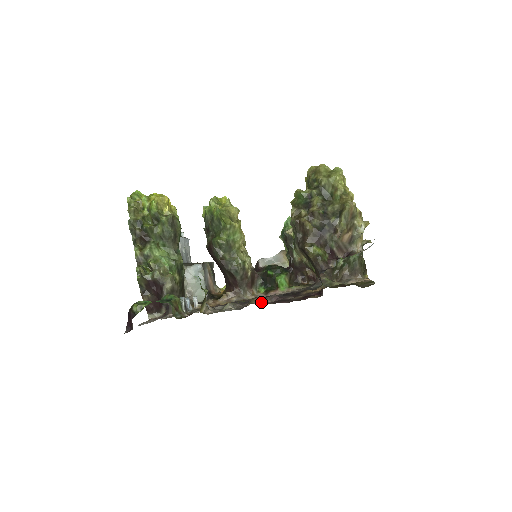
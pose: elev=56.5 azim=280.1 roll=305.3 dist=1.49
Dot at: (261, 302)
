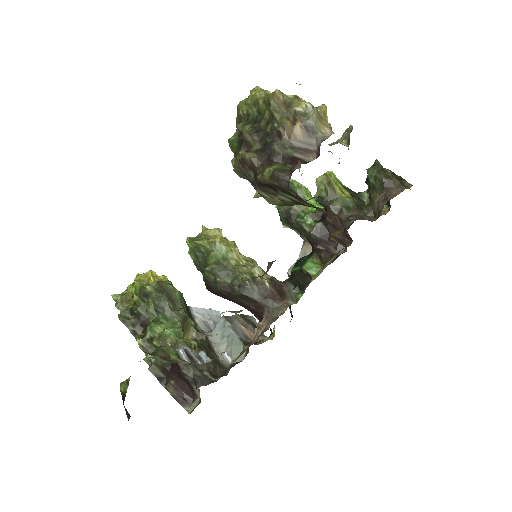
Dot at: occluded
